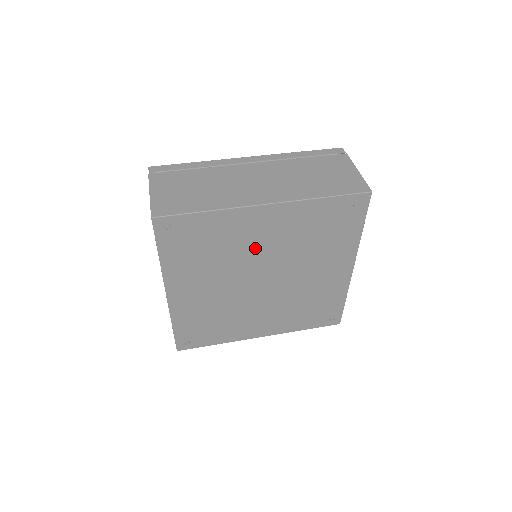
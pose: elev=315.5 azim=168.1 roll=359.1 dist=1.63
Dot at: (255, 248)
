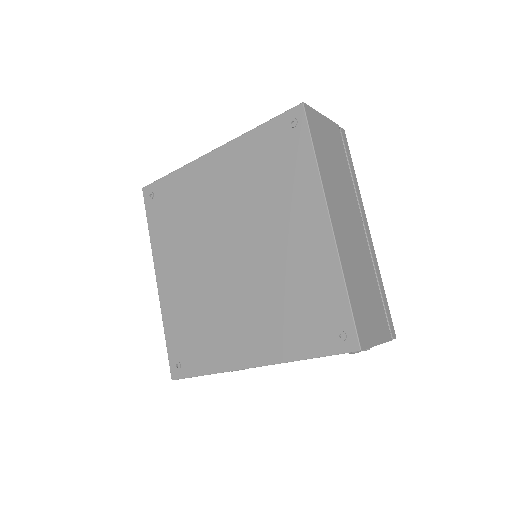
Dot at: (214, 207)
